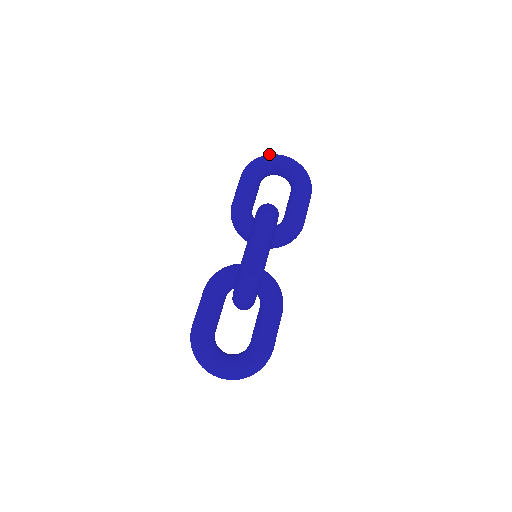
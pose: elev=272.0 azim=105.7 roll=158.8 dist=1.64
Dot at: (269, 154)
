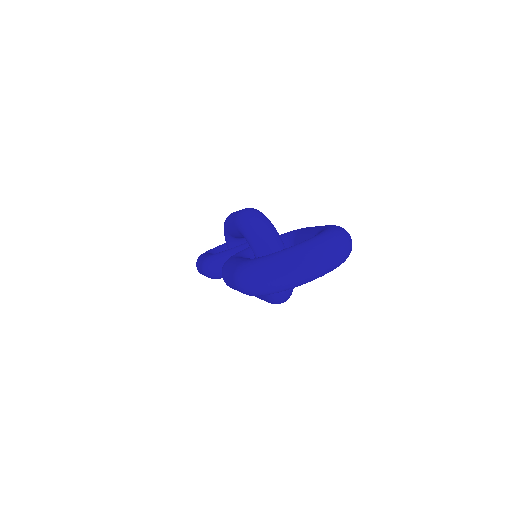
Dot at: occluded
